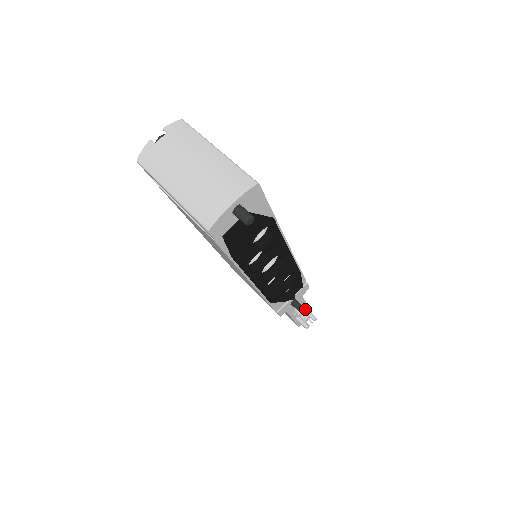
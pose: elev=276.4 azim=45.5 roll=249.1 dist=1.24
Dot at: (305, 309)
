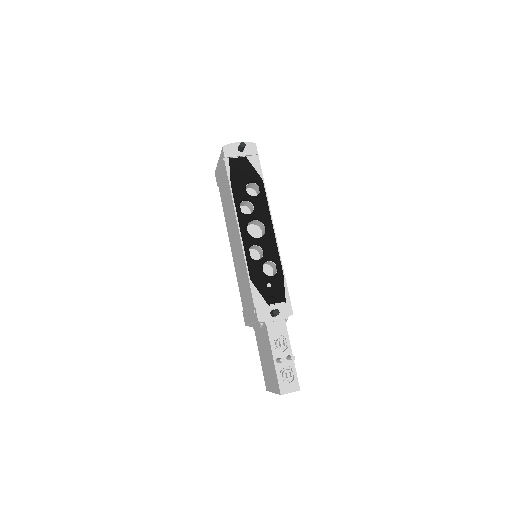
Dot at: (286, 342)
